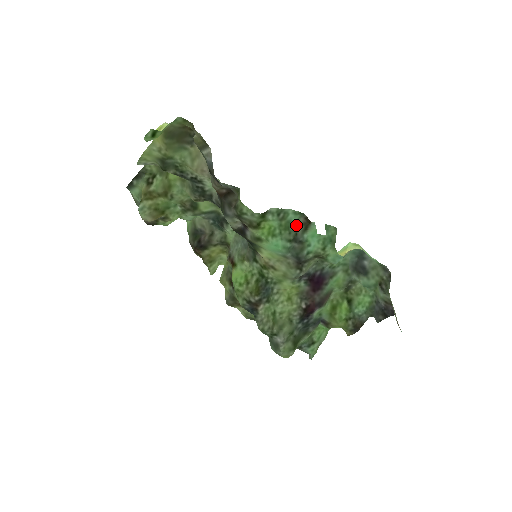
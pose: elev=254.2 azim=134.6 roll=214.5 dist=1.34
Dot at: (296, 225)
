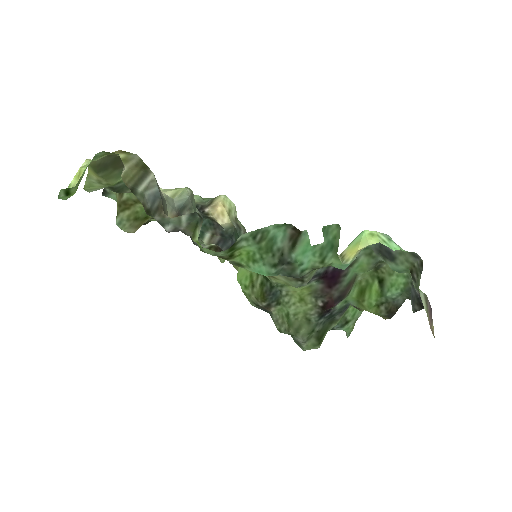
Dot at: (281, 241)
